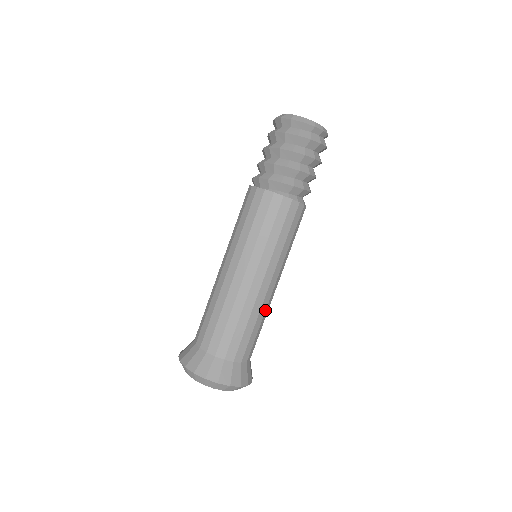
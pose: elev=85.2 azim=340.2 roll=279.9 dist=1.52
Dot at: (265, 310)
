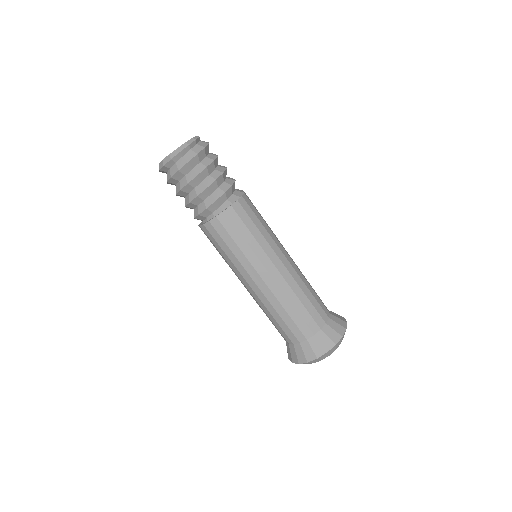
Dot at: (292, 290)
